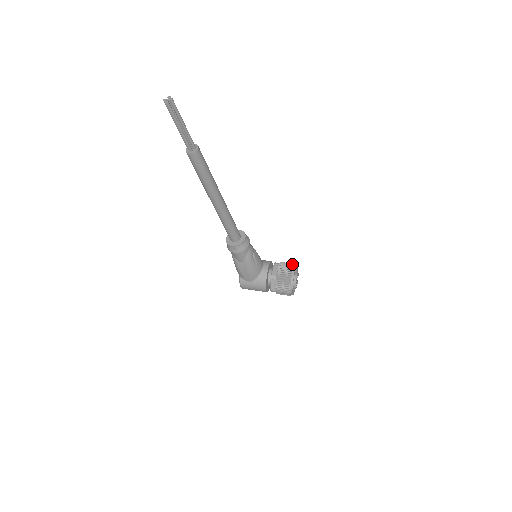
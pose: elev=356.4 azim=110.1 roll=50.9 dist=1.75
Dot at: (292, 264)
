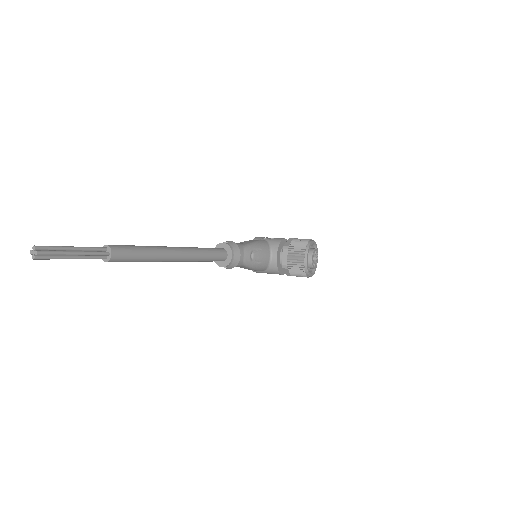
Dot at: (303, 246)
